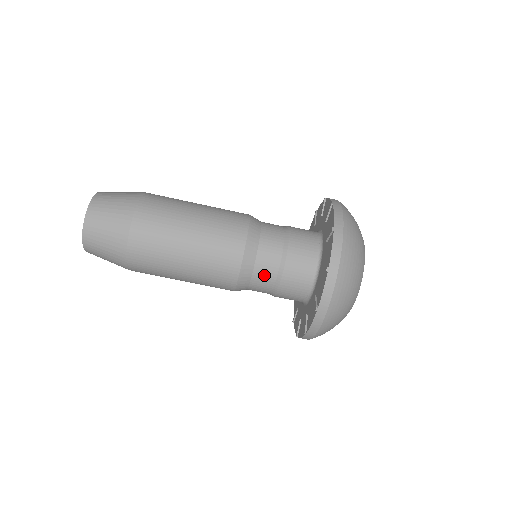
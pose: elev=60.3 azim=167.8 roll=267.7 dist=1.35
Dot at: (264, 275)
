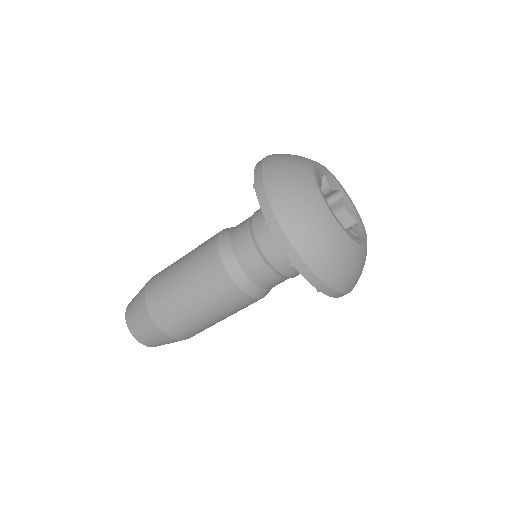
Dot at: (244, 251)
